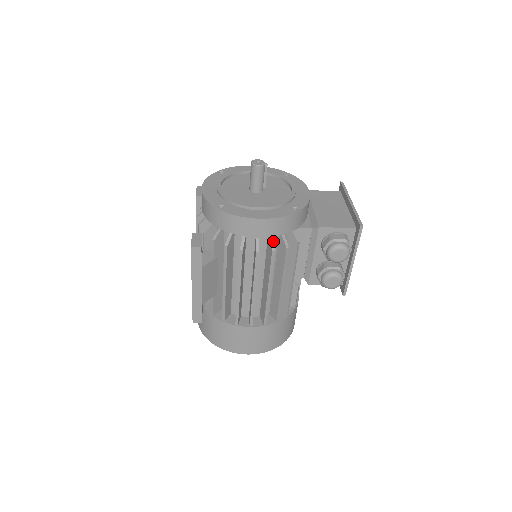
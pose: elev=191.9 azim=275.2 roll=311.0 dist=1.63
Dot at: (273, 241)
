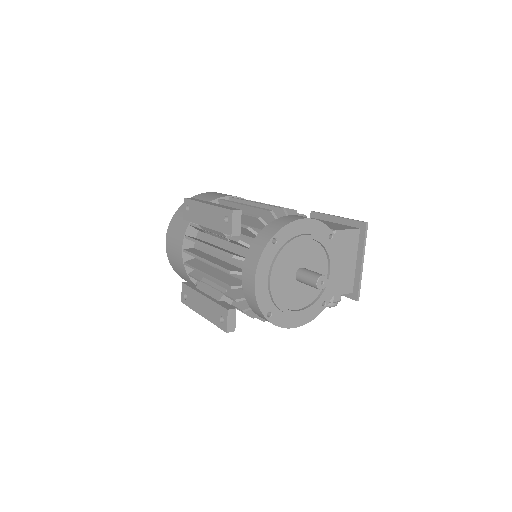
Dot at: occluded
